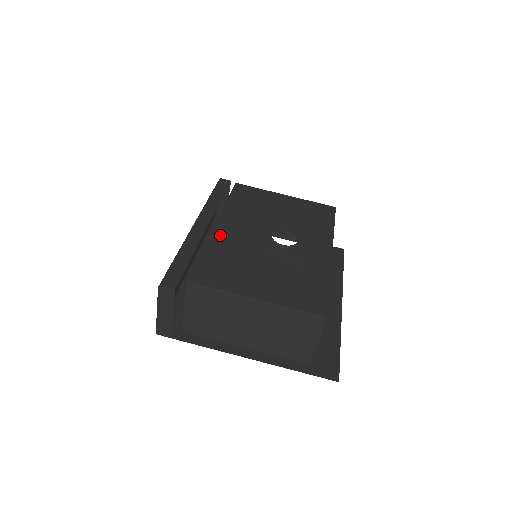
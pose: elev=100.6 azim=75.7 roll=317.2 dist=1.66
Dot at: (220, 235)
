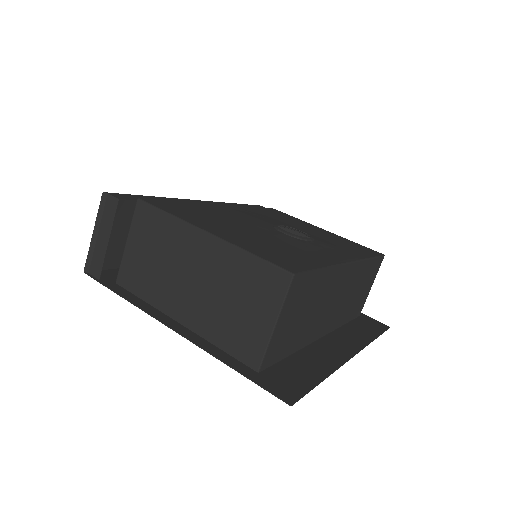
Dot at: (217, 207)
